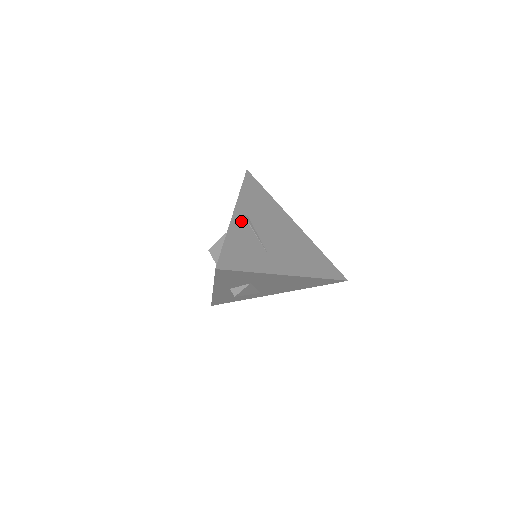
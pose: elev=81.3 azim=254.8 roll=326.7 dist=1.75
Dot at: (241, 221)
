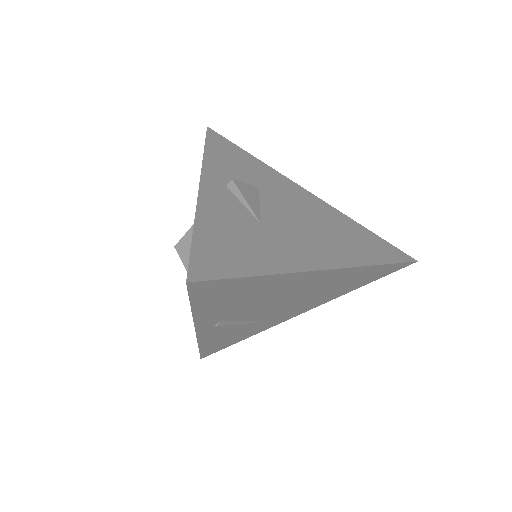
Dot at: (213, 330)
